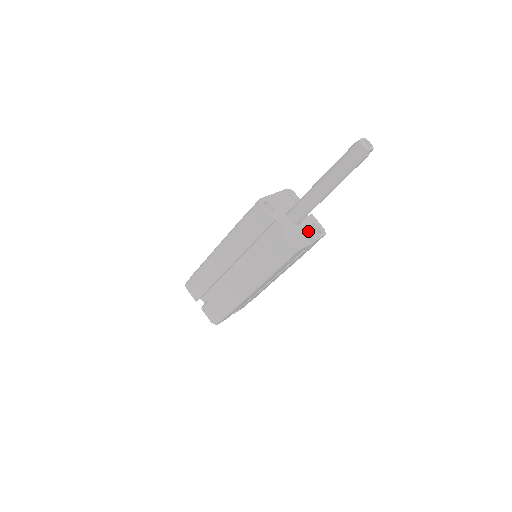
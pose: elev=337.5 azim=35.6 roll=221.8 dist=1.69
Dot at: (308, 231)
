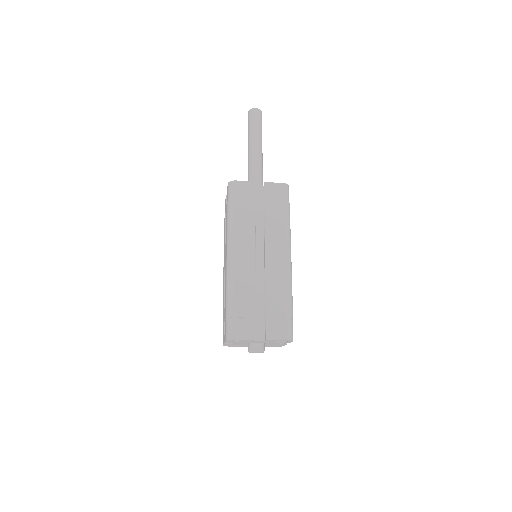
Dot at: (263, 187)
